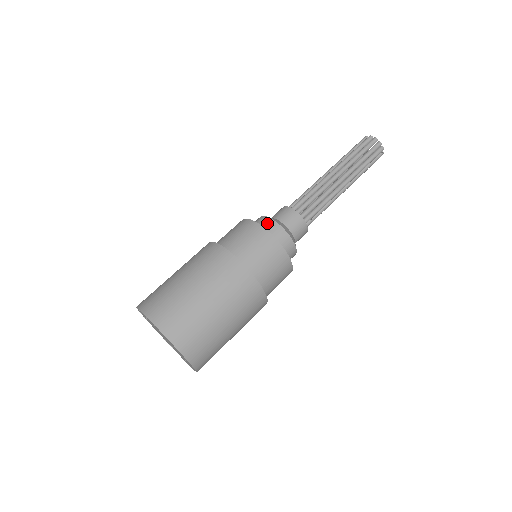
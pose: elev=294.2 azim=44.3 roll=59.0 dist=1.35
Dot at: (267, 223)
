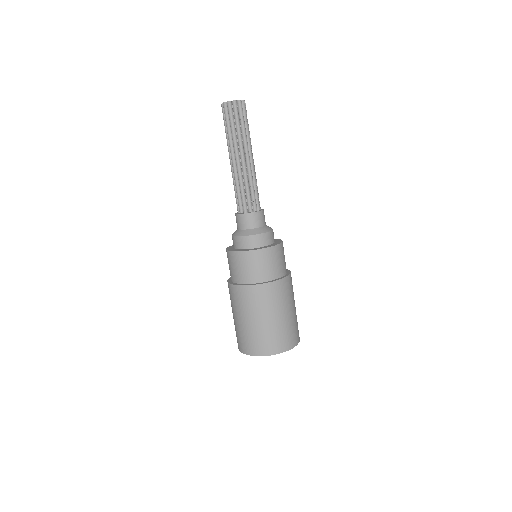
Dot at: (233, 241)
